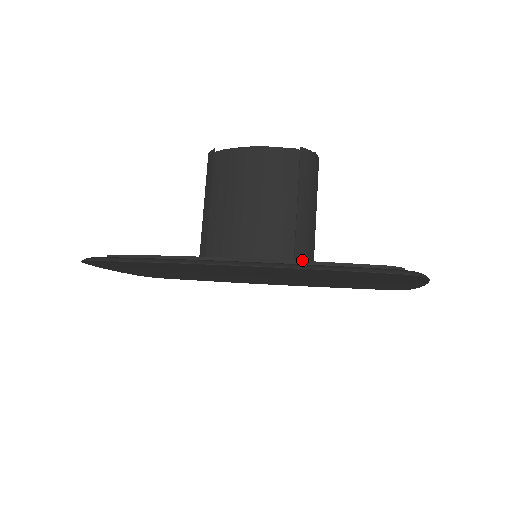
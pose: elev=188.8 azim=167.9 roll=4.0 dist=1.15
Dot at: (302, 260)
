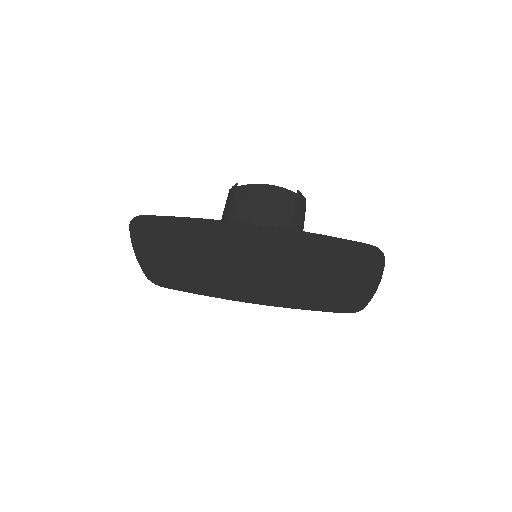
Dot at: occluded
